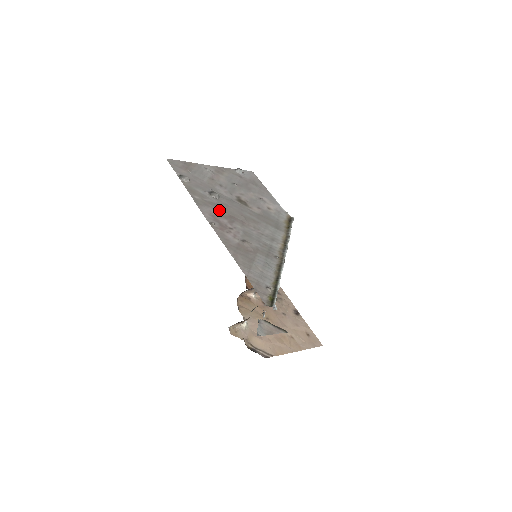
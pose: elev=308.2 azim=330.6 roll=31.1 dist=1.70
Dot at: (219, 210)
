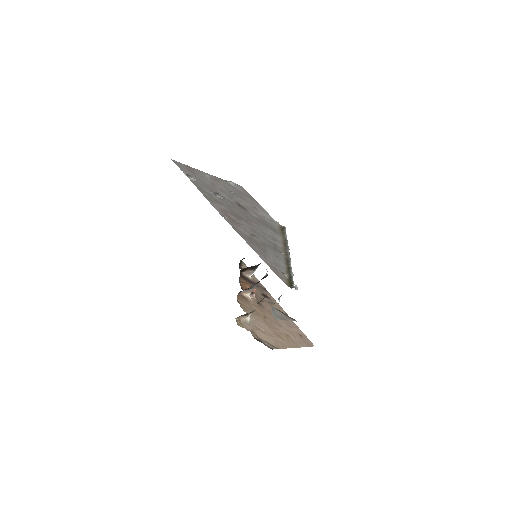
Dot at: (226, 208)
